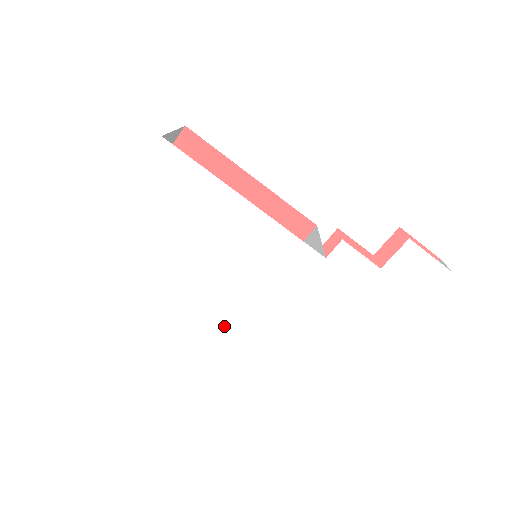
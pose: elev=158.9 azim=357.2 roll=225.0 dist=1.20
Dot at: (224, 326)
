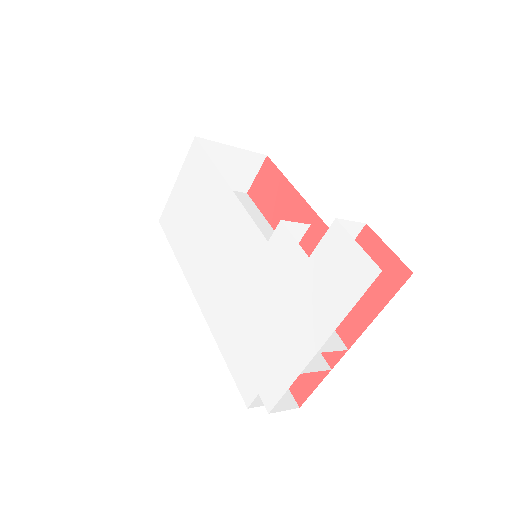
Dot at: (201, 309)
